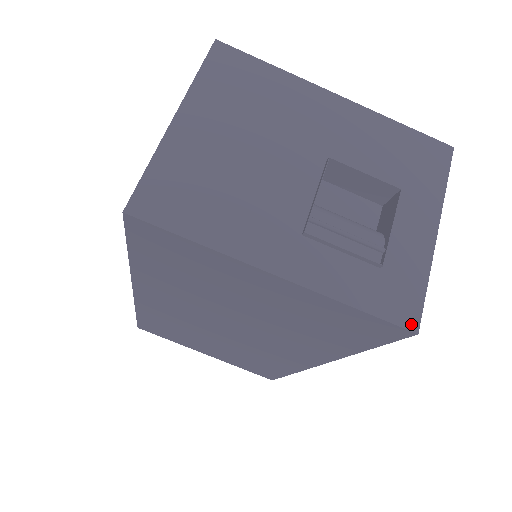
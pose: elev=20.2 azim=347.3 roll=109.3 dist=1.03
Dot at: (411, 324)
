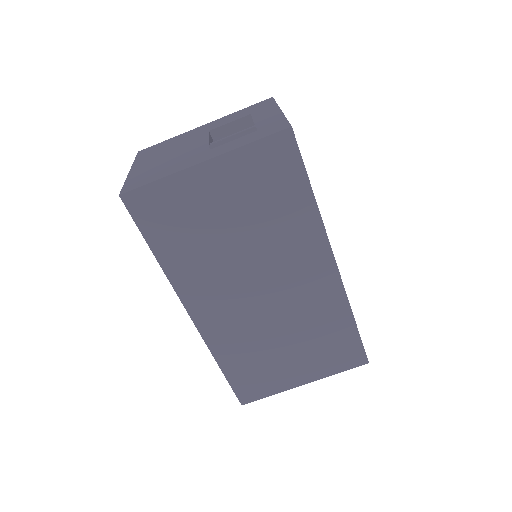
Dot at: (286, 127)
